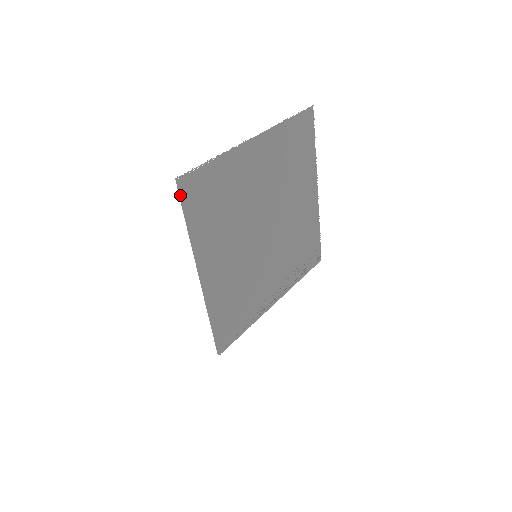
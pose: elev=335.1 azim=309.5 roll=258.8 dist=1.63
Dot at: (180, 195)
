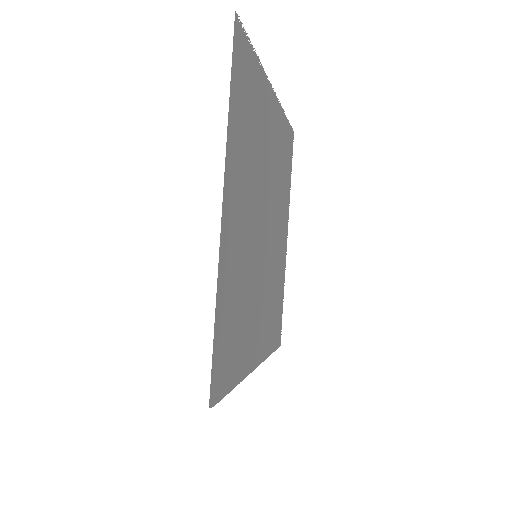
Dot at: (234, 40)
